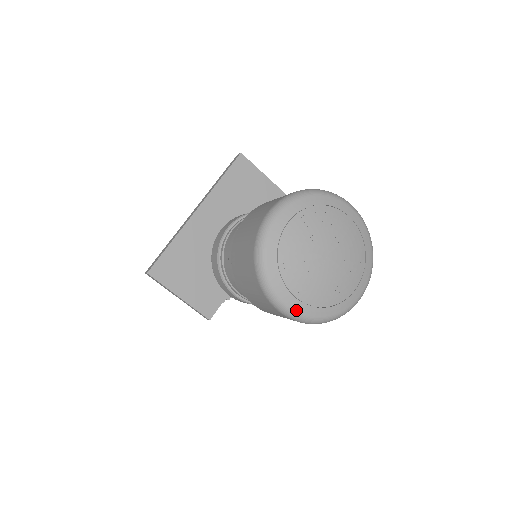
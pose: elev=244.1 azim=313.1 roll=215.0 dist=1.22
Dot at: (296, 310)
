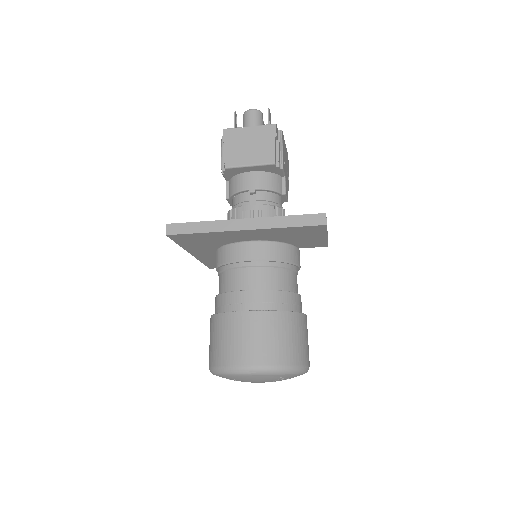
Dot at: occluded
